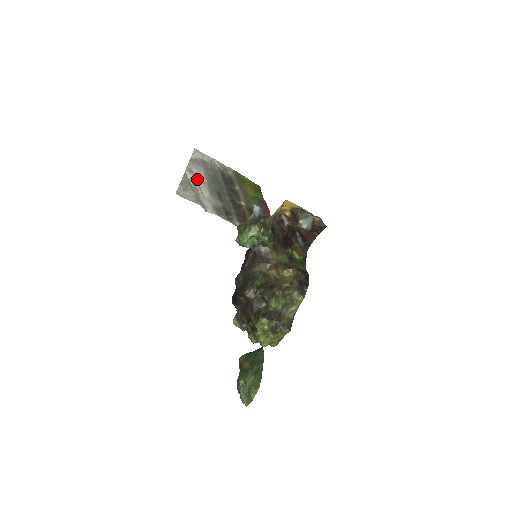
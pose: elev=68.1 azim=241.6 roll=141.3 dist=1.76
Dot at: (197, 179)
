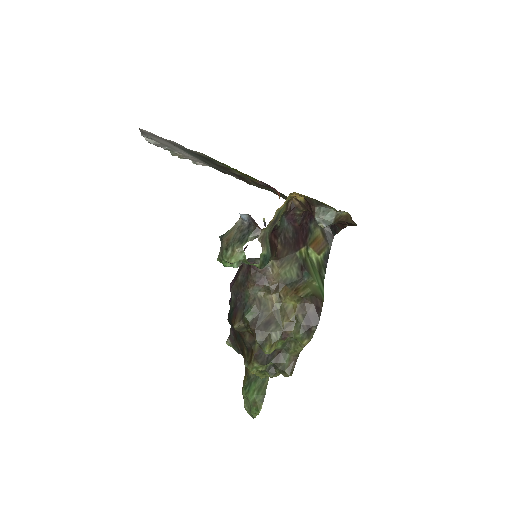
Dot at: (164, 144)
